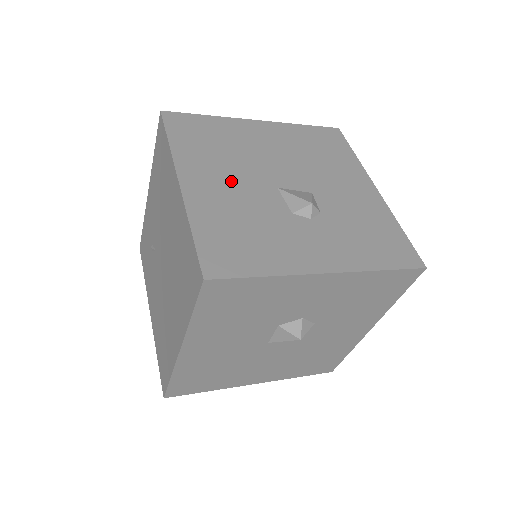
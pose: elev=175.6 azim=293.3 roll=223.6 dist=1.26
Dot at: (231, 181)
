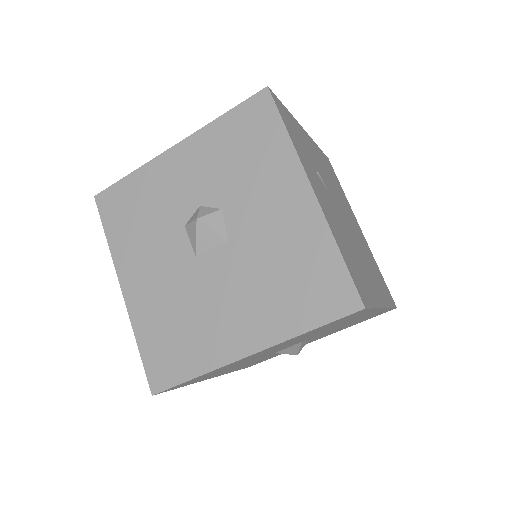
Dot at: occluded
